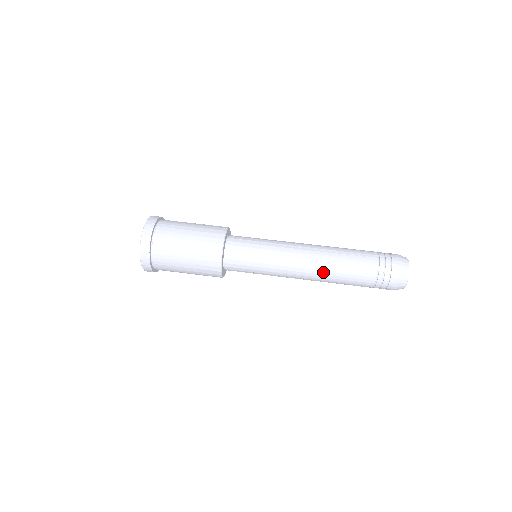
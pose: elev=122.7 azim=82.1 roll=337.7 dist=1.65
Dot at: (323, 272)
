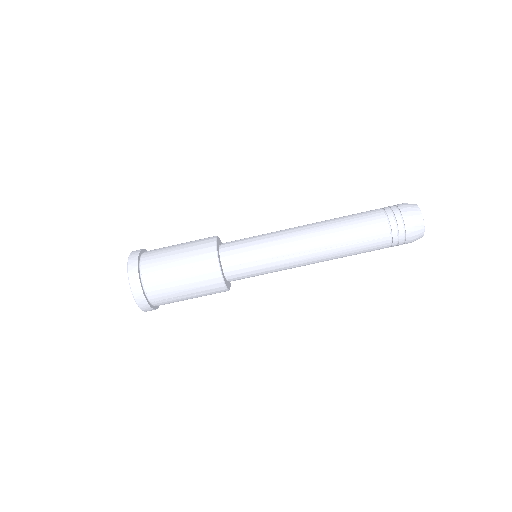
Dot at: occluded
